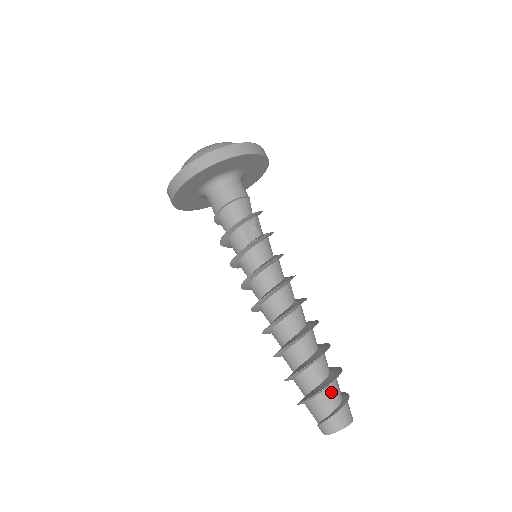
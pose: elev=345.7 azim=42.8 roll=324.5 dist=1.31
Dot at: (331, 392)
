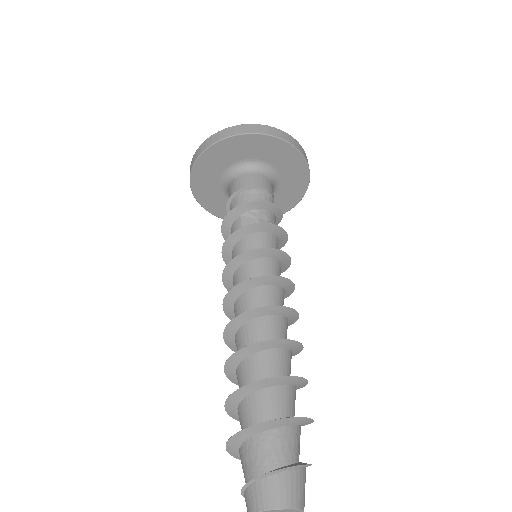
Dot at: (267, 442)
